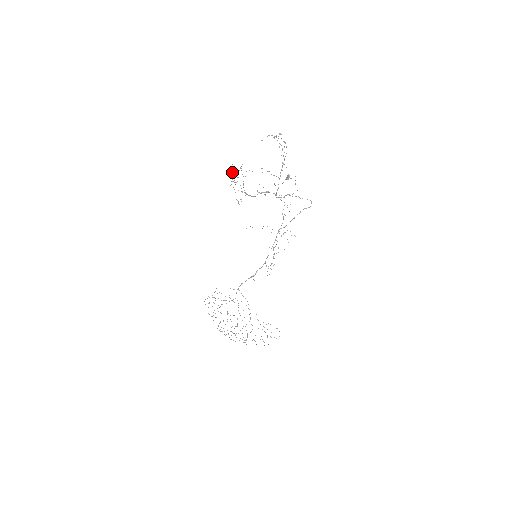
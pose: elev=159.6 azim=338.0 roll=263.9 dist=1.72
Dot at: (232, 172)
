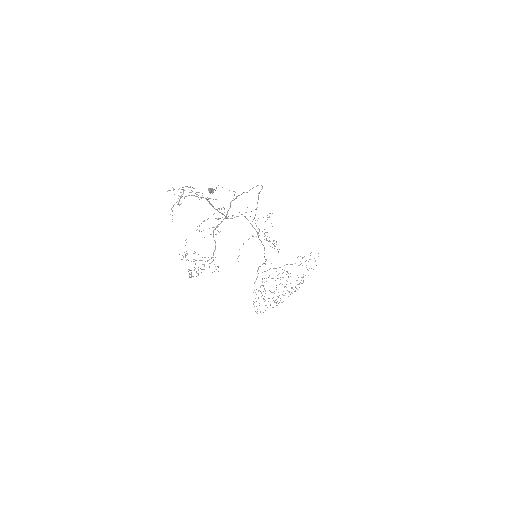
Dot at: occluded
